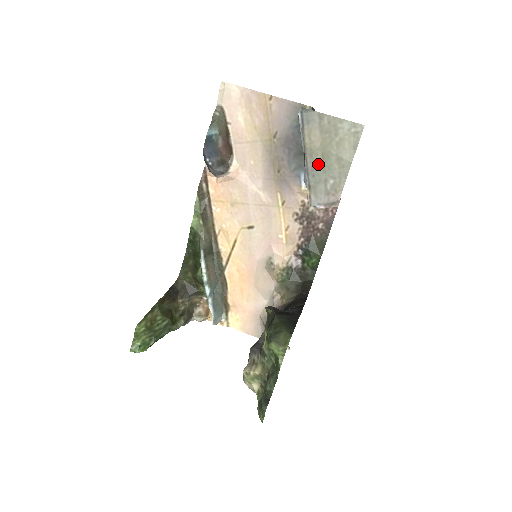
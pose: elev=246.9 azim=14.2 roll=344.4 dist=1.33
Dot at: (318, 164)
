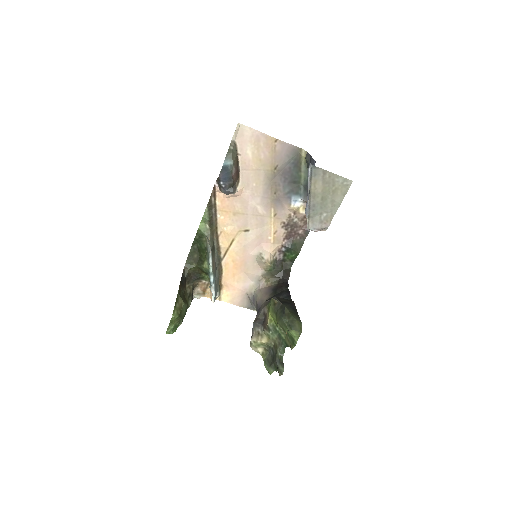
Dot at: (318, 203)
